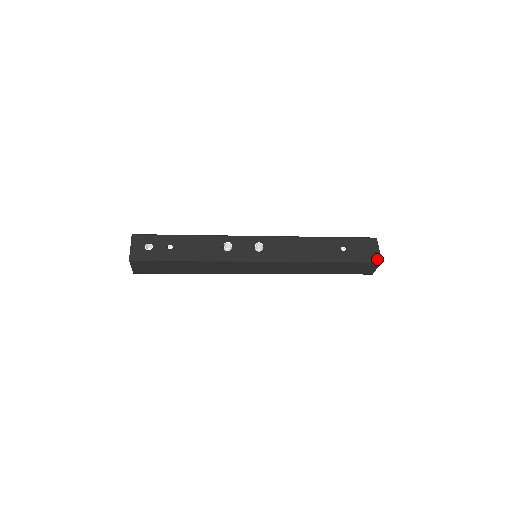
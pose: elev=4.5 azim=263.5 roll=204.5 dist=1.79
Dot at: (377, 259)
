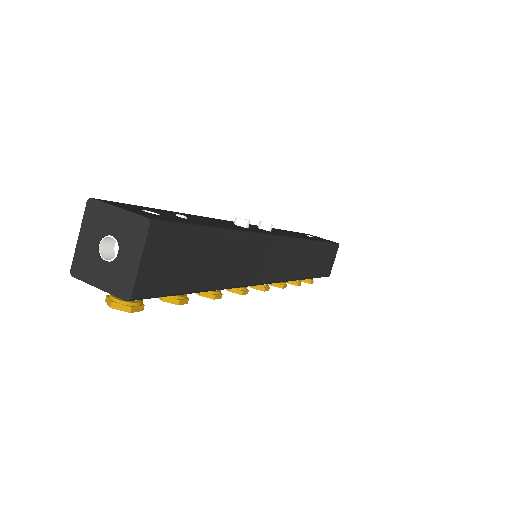
Dot at: (335, 242)
